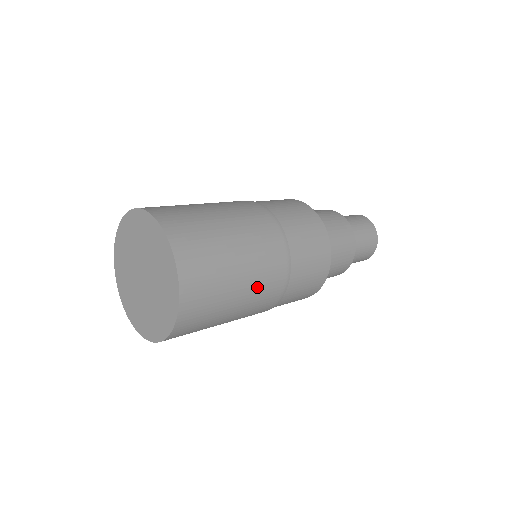
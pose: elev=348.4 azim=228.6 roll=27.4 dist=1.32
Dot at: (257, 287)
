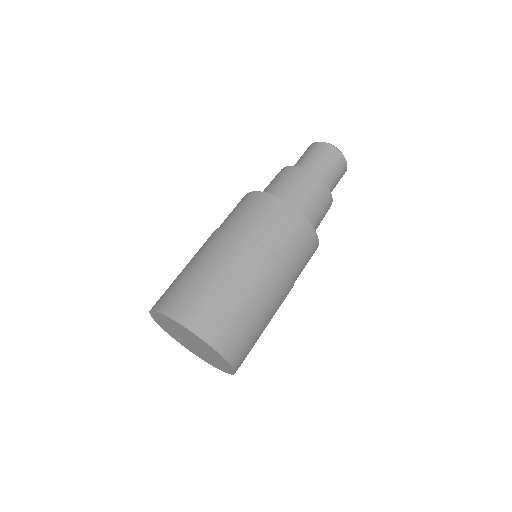
Dot at: occluded
